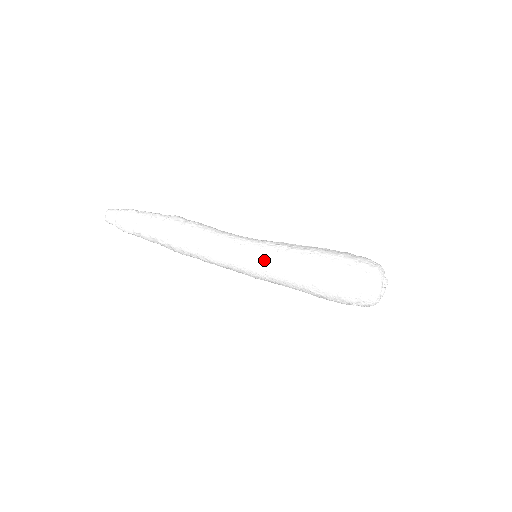
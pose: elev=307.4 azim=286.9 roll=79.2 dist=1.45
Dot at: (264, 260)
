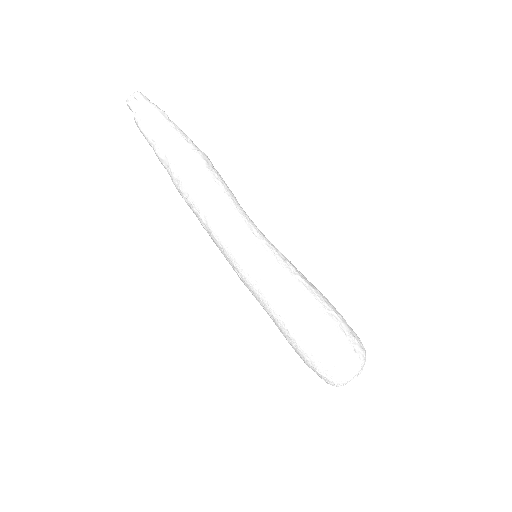
Dot at: (267, 266)
